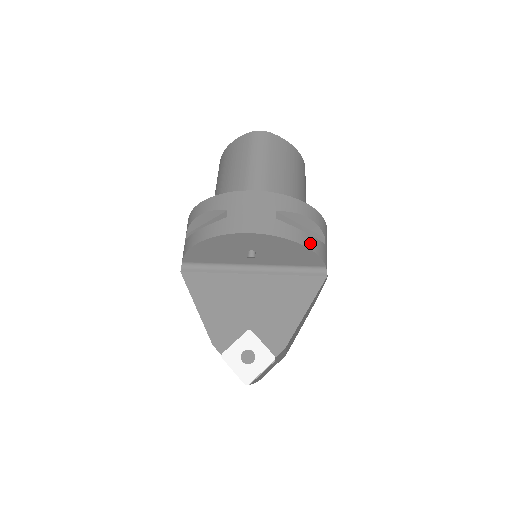
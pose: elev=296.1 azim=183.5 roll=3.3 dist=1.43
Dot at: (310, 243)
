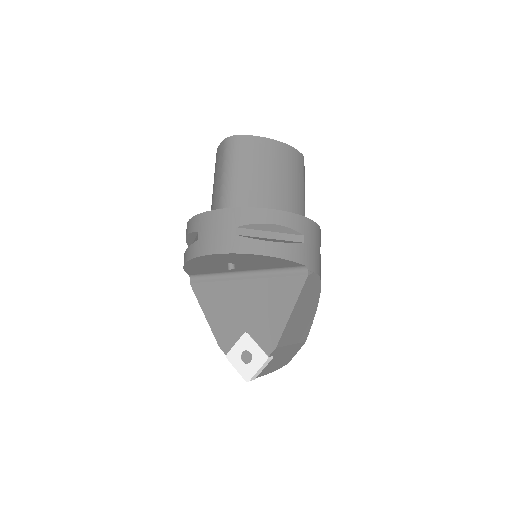
Dot at: (275, 251)
